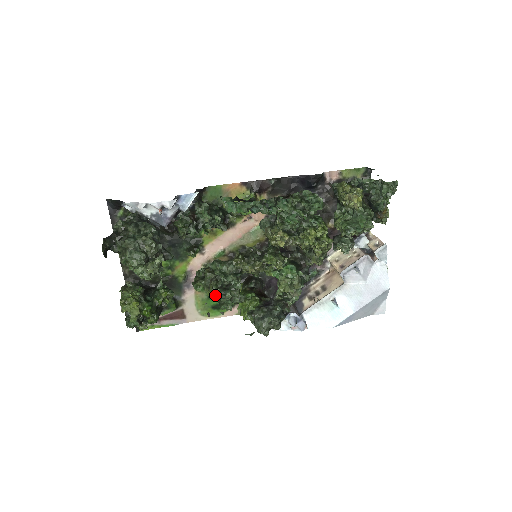
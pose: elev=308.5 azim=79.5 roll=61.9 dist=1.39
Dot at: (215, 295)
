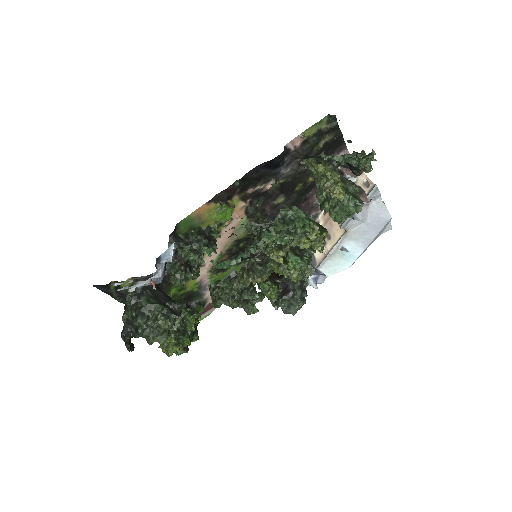
Dot at: occluded
